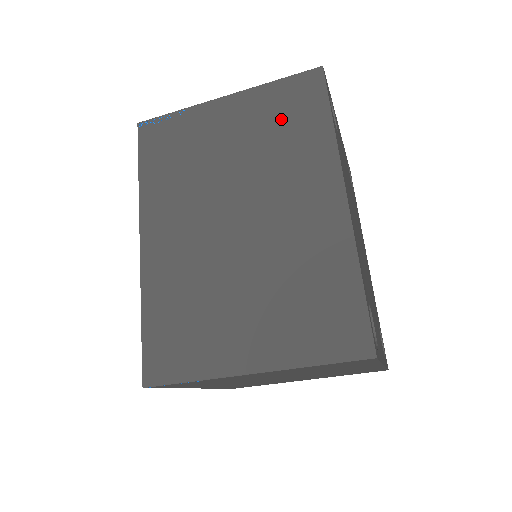
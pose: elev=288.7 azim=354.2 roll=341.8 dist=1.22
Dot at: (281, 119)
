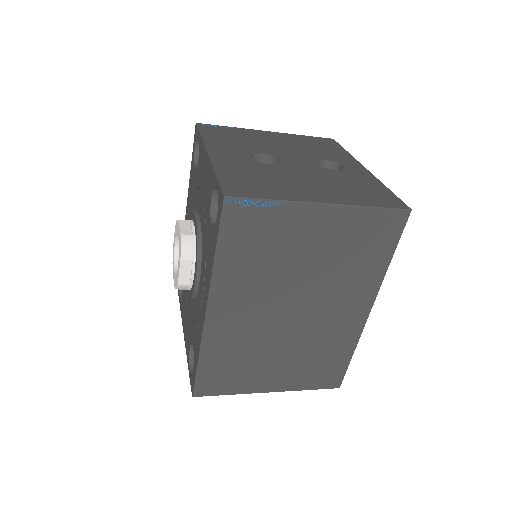
Dot at: (359, 245)
